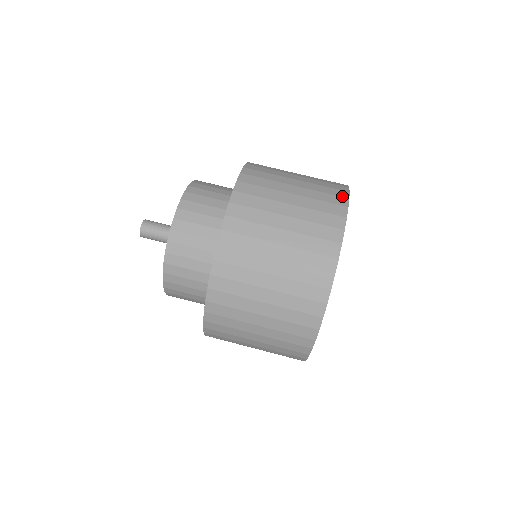
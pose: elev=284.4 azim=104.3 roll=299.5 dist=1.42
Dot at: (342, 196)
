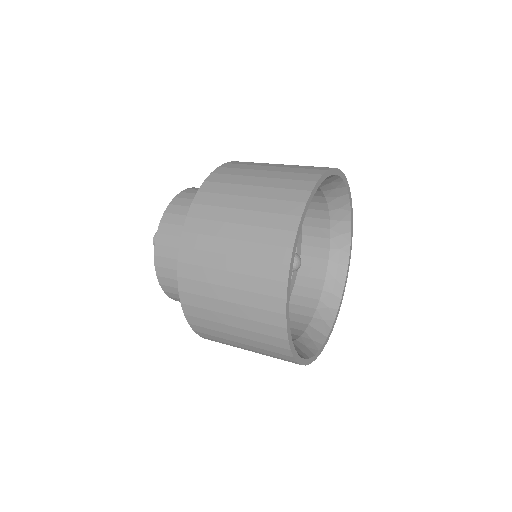
Dot at: occluded
